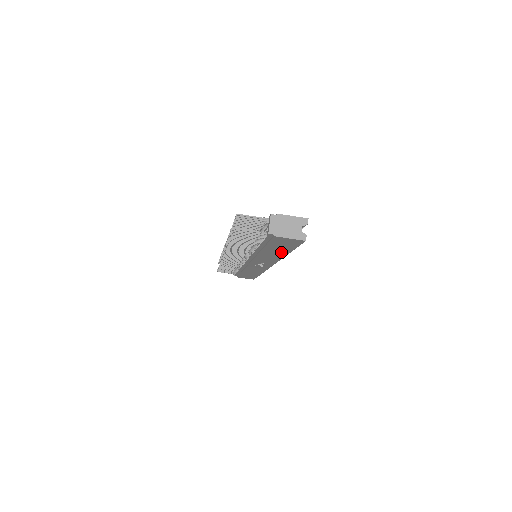
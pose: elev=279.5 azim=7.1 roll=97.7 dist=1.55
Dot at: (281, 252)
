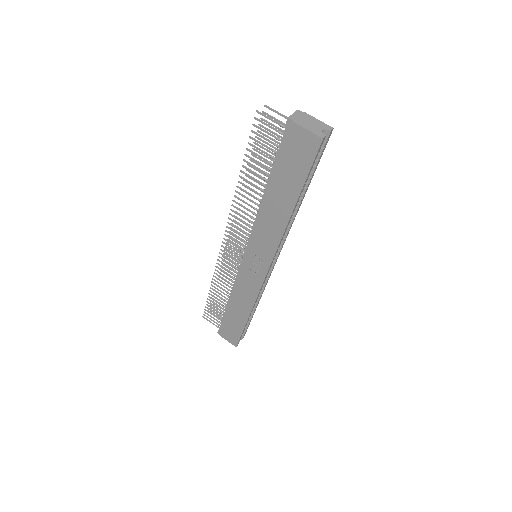
Dot at: (289, 198)
